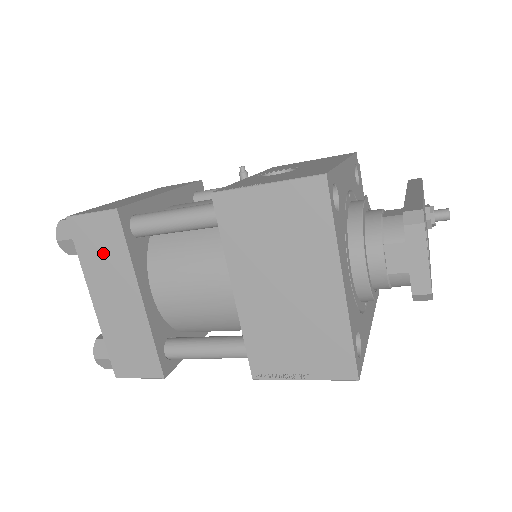
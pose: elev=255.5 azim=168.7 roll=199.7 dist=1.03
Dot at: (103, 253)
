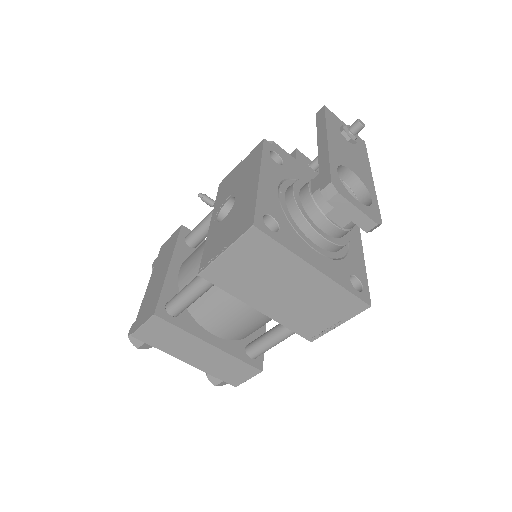
Dot at: (168, 339)
